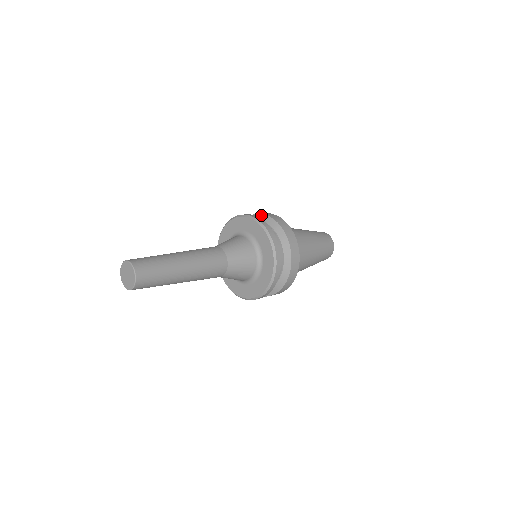
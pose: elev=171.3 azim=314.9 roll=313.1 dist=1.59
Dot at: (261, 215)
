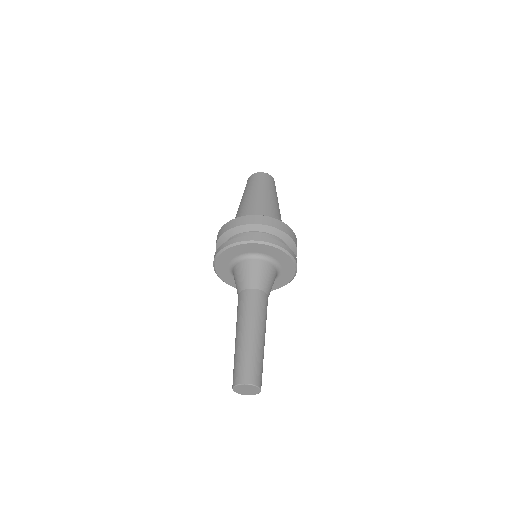
Dot at: (230, 231)
